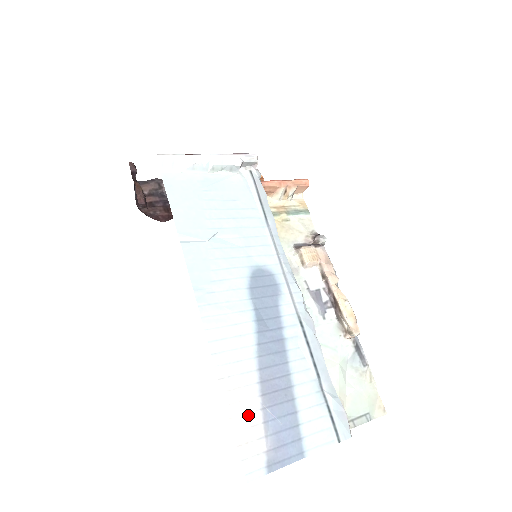
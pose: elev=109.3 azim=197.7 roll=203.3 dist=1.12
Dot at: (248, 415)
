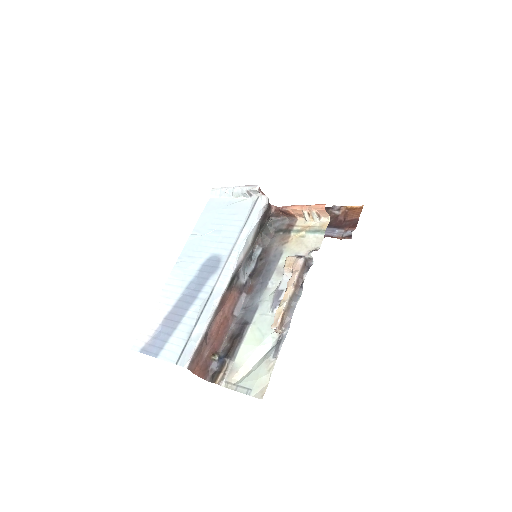
Dot at: (153, 323)
